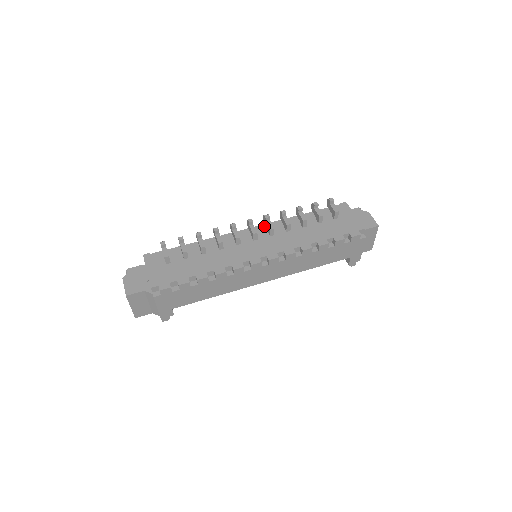
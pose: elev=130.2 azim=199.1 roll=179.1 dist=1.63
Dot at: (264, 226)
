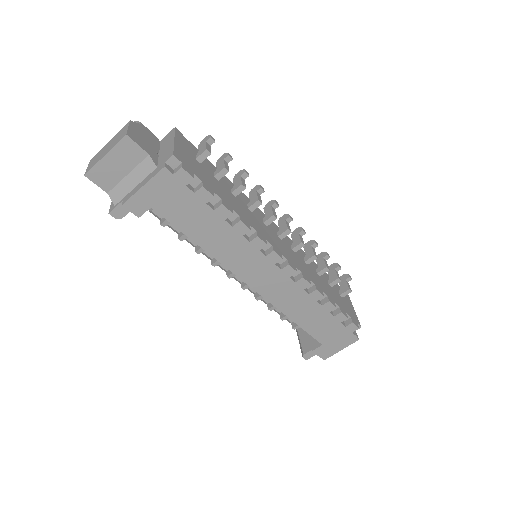
Dot at: (288, 237)
